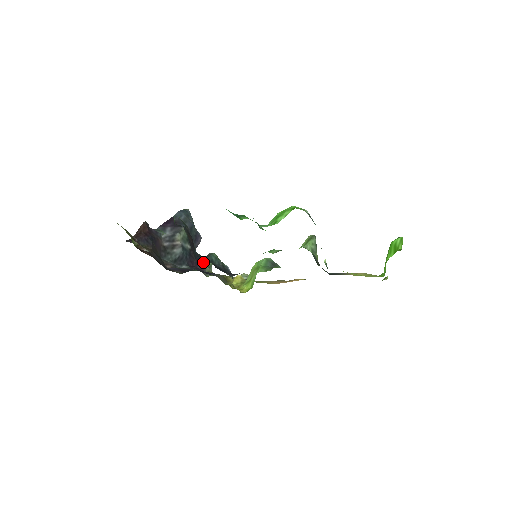
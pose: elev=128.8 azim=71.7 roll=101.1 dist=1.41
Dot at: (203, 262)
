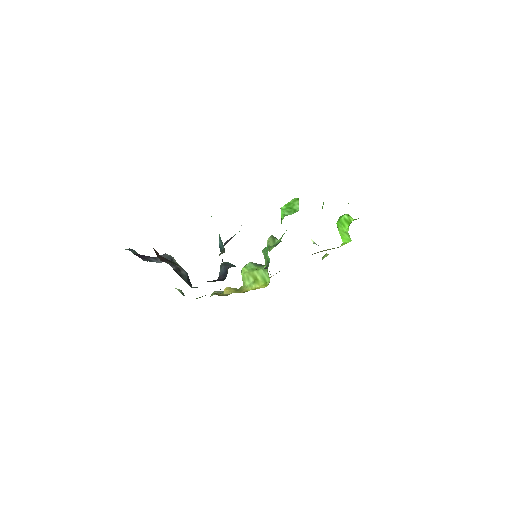
Dot at: occluded
